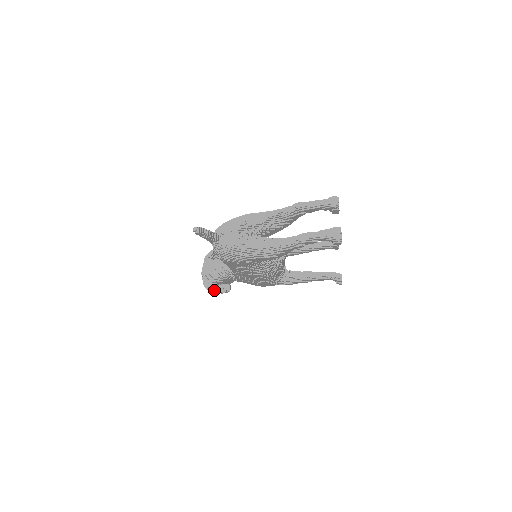
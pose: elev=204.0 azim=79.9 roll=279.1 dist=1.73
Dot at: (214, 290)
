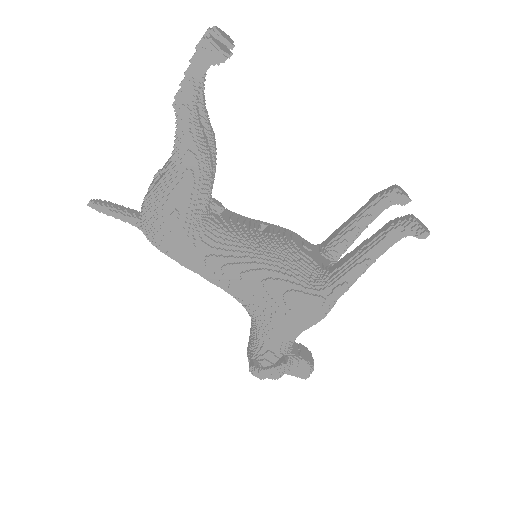
Dot at: (256, 367)
